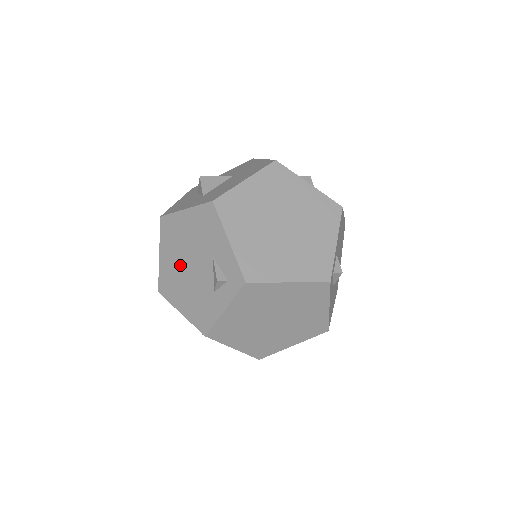
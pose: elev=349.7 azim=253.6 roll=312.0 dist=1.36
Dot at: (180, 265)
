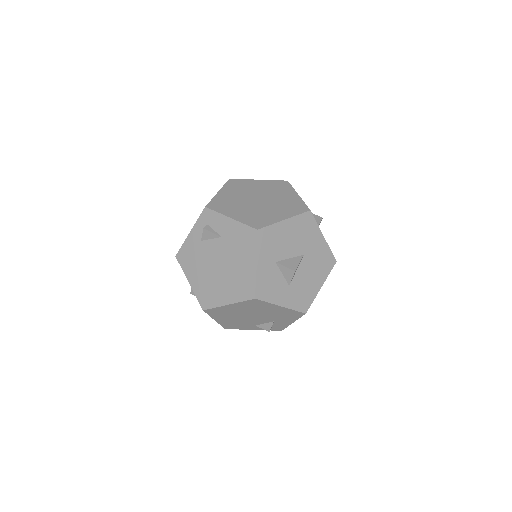
Dot at: (243, 314)
